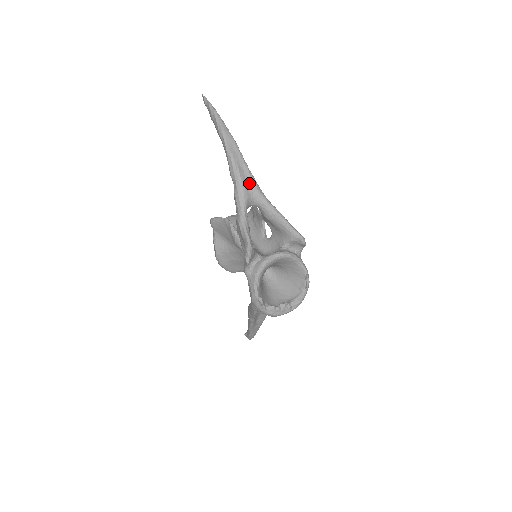
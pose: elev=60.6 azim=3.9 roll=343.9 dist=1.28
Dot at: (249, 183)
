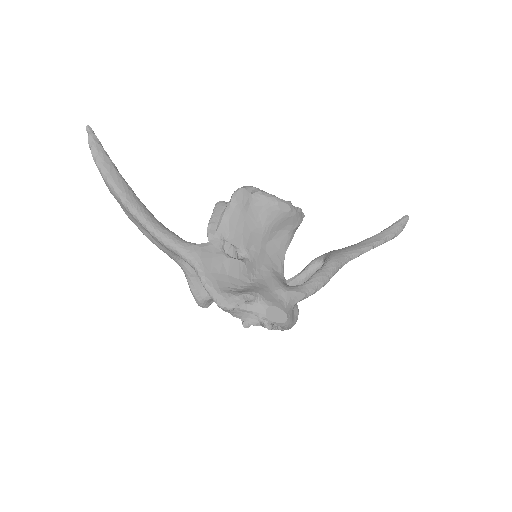
Dot at: (161, 244)
